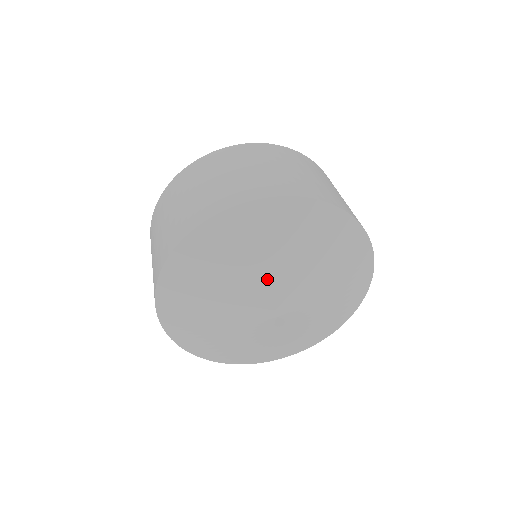
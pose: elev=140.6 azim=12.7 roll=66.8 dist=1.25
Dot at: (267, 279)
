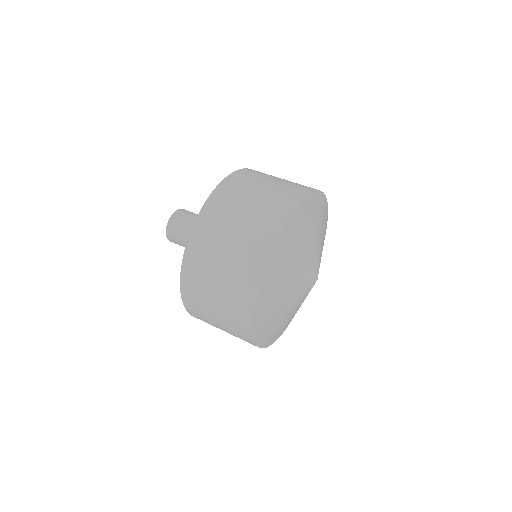
Dot at: (300, 279)
